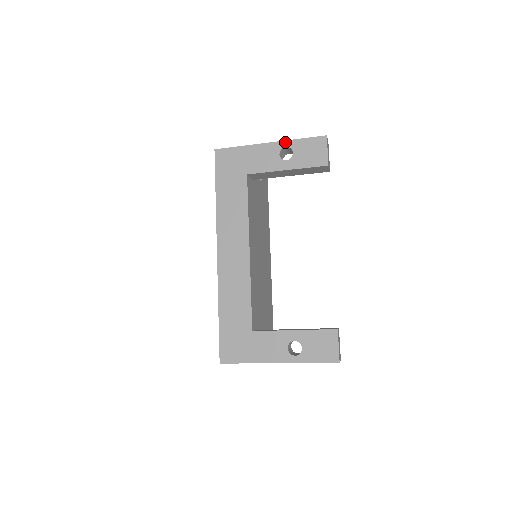
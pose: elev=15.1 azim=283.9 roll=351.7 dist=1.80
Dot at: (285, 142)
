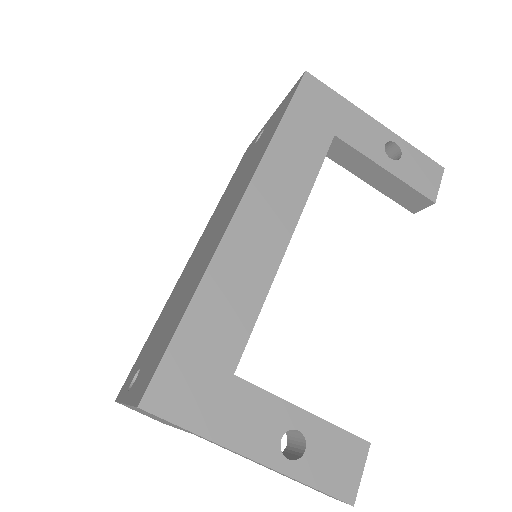
Dot at: (397, 137)
